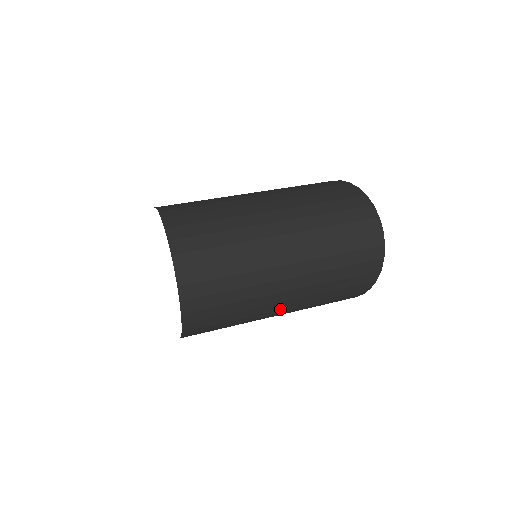
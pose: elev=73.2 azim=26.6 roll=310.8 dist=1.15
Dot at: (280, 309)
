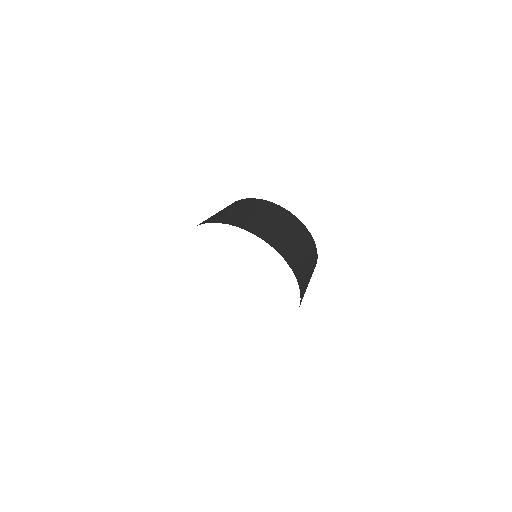
Dot at: occluded
